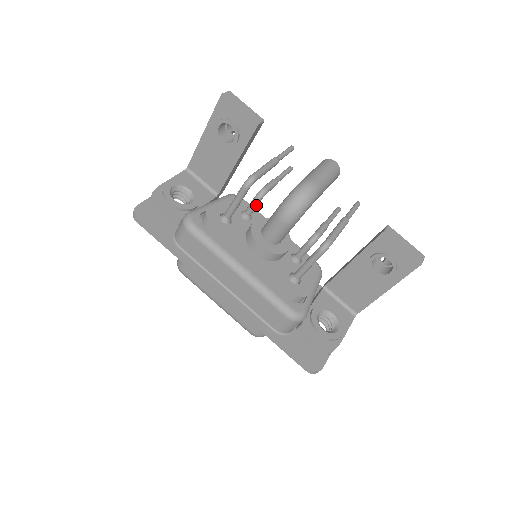
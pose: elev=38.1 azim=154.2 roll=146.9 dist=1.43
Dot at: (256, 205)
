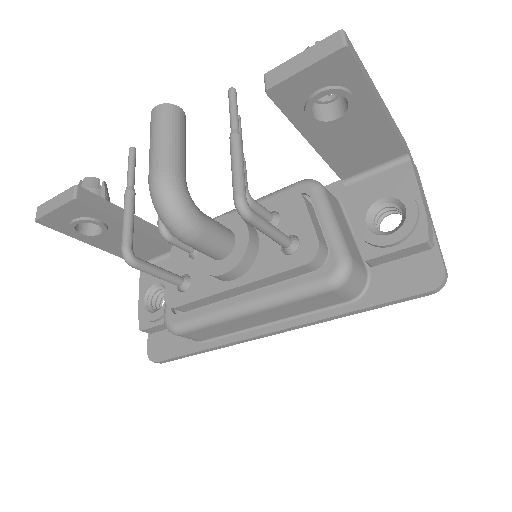
Dot at: (179, 242)
